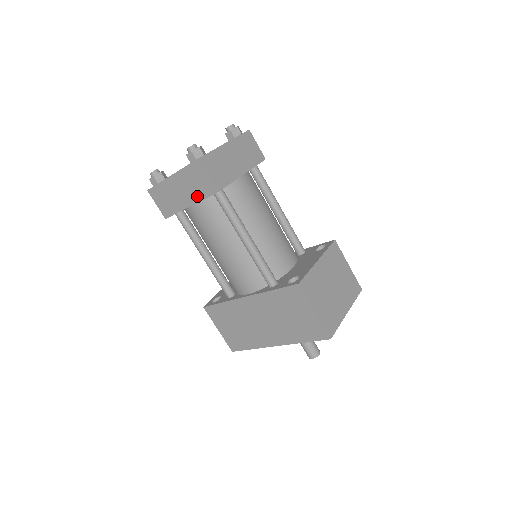
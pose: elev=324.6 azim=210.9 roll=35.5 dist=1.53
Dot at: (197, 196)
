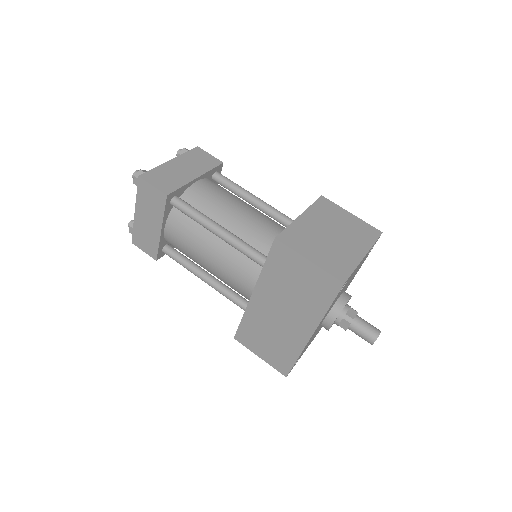
Dot at: (159, 215)
